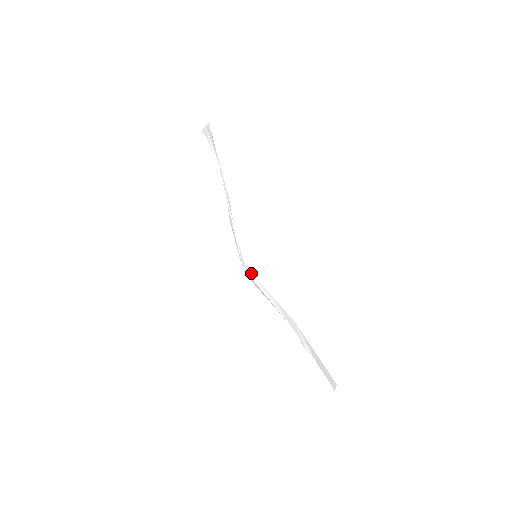
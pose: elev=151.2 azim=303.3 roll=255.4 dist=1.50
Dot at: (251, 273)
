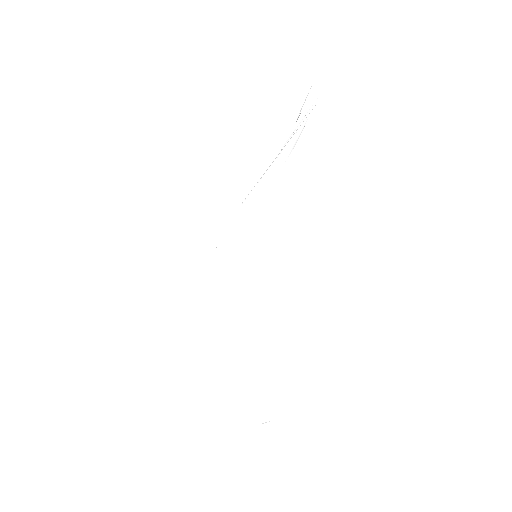
Dot at: occluded
